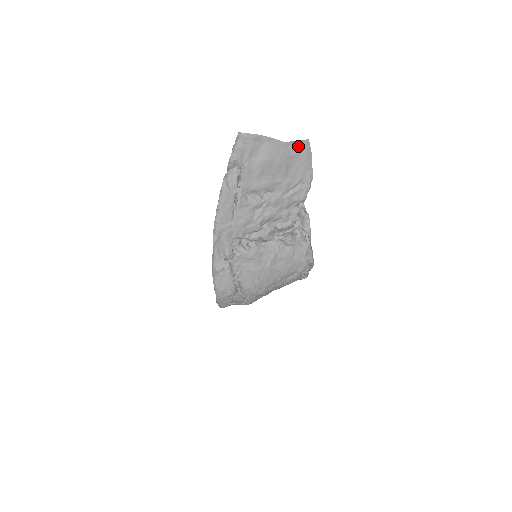
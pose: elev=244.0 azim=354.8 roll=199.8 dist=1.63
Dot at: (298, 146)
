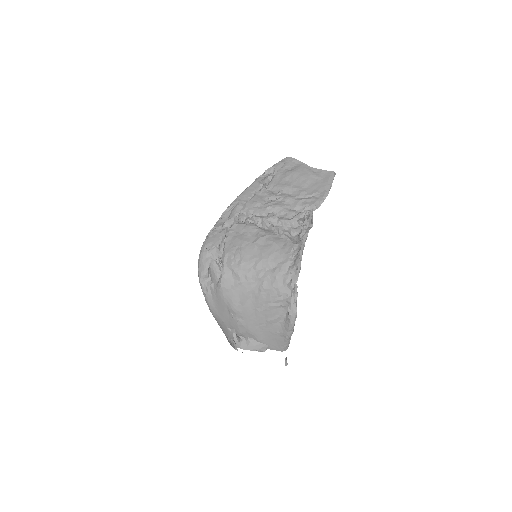
Dot at: (324, 174)
